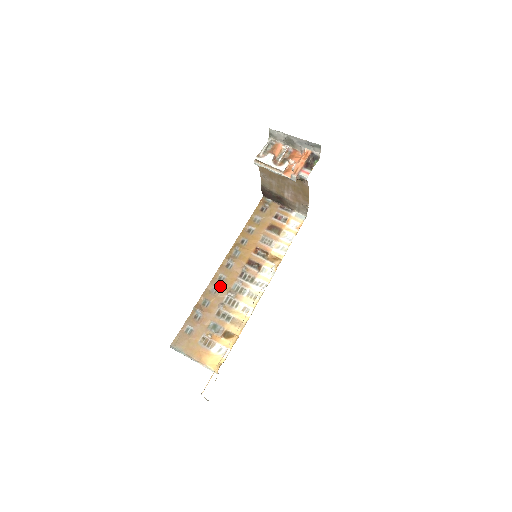
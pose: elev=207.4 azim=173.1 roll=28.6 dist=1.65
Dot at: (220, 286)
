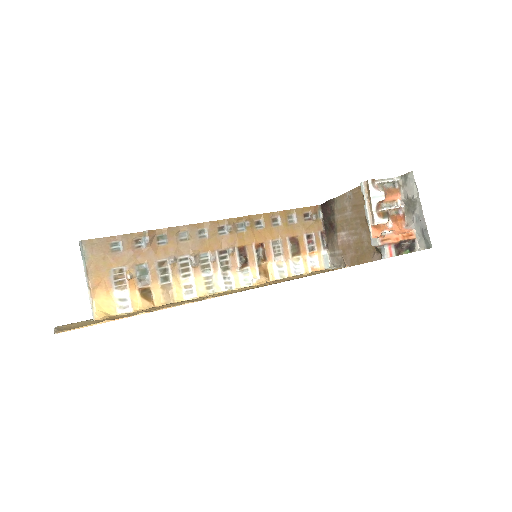
Dot at: (193, 240)
